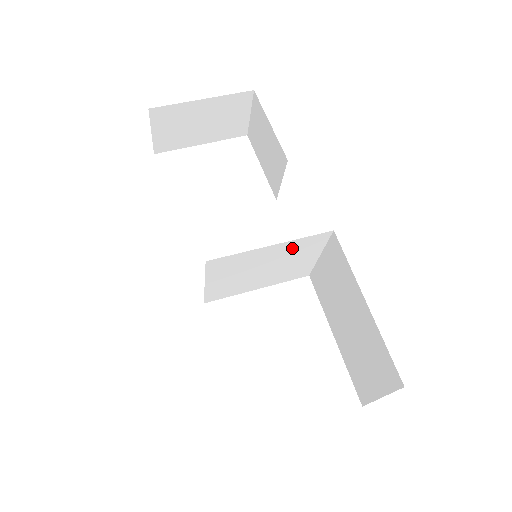
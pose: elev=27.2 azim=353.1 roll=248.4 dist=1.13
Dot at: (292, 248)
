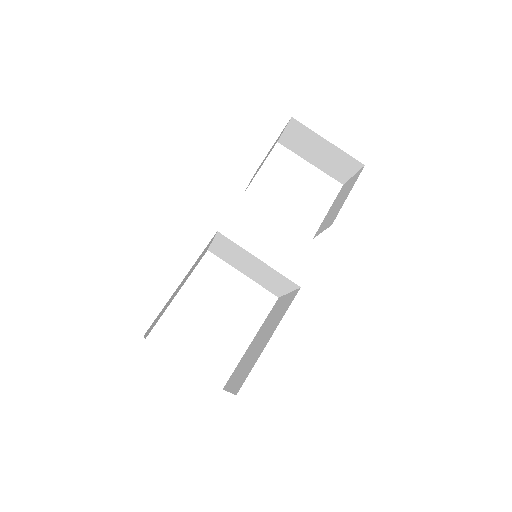
Dot at: (272, 272)
